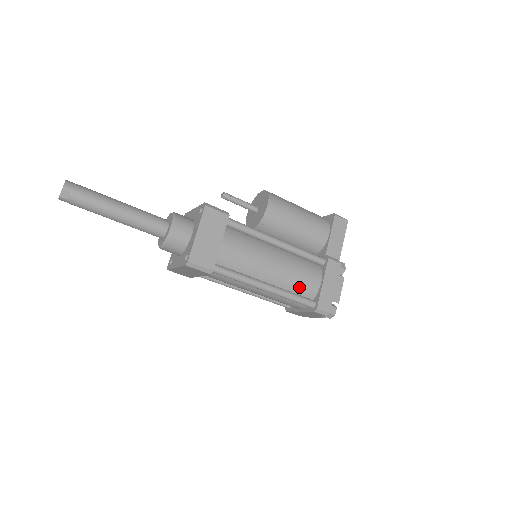
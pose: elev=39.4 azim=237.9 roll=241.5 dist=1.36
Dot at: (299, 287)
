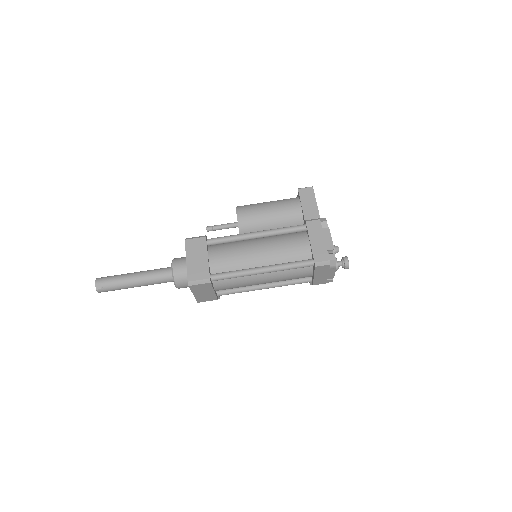
Dot at: (292, 256)
